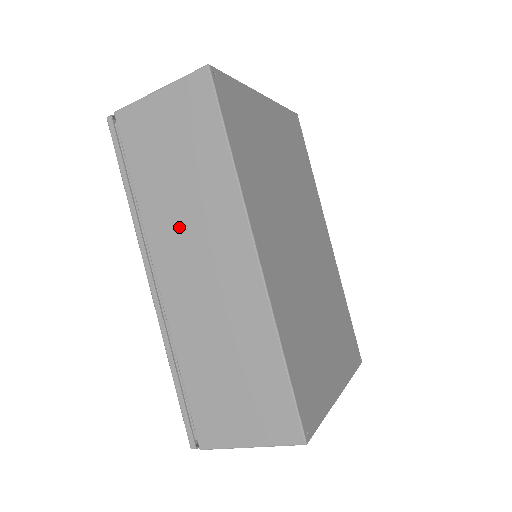
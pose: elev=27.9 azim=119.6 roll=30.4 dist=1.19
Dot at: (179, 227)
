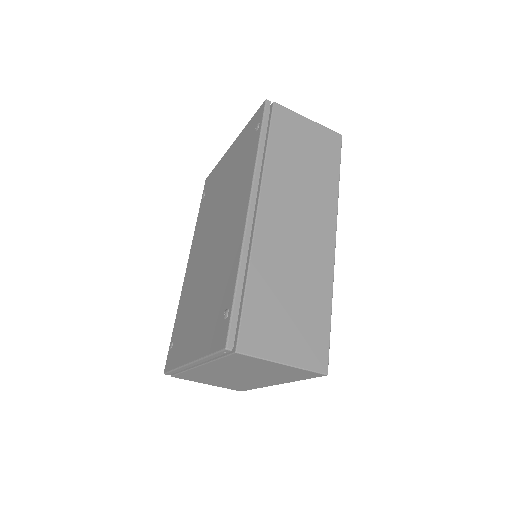
Dot at: (291, 191)
